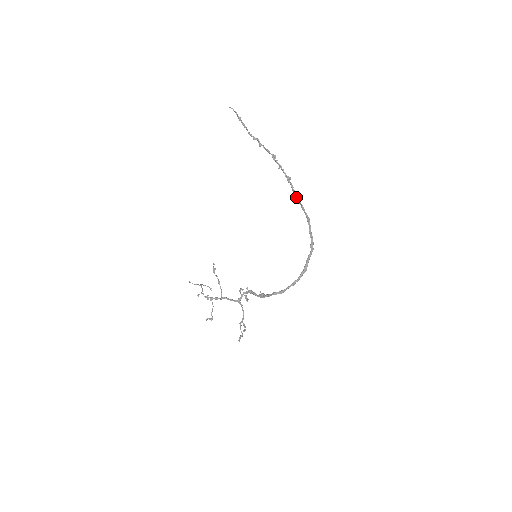
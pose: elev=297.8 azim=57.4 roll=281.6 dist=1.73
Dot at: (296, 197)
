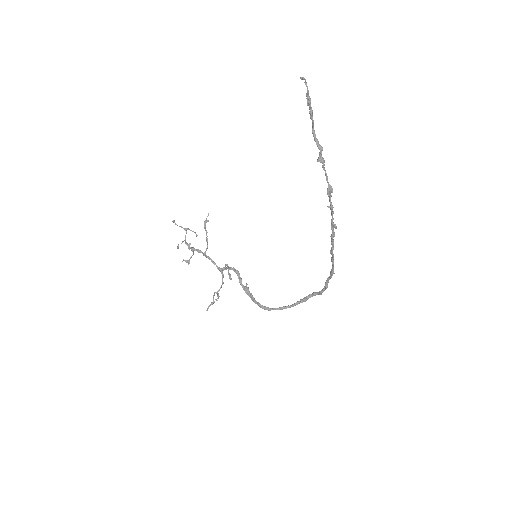
Dot at: (331, 248)
